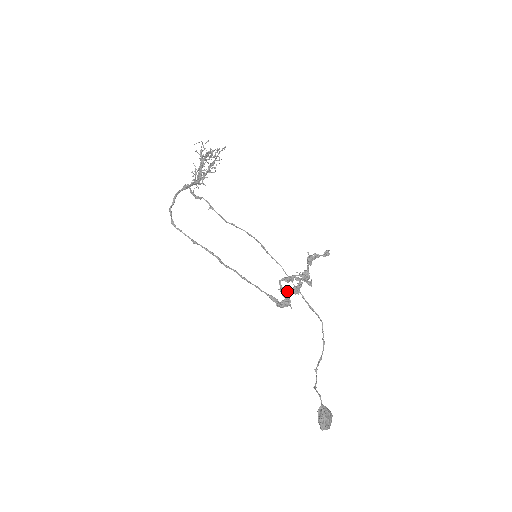
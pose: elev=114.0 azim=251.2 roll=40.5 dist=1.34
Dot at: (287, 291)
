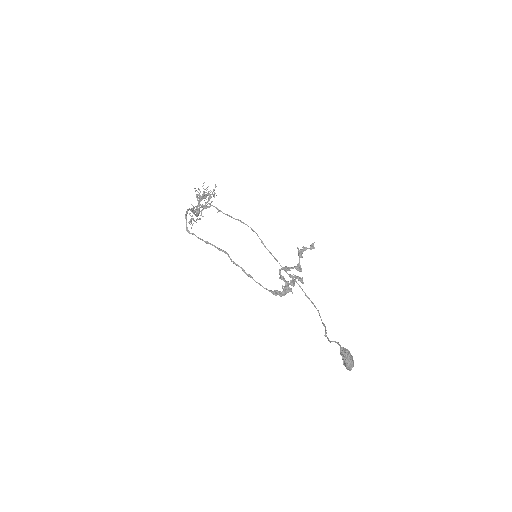
Dot at: (286, 281)
